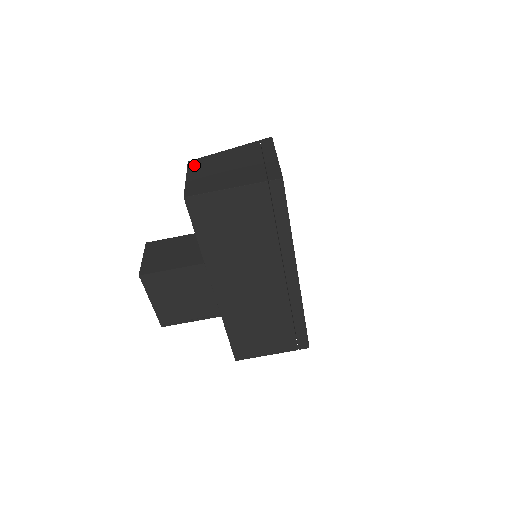
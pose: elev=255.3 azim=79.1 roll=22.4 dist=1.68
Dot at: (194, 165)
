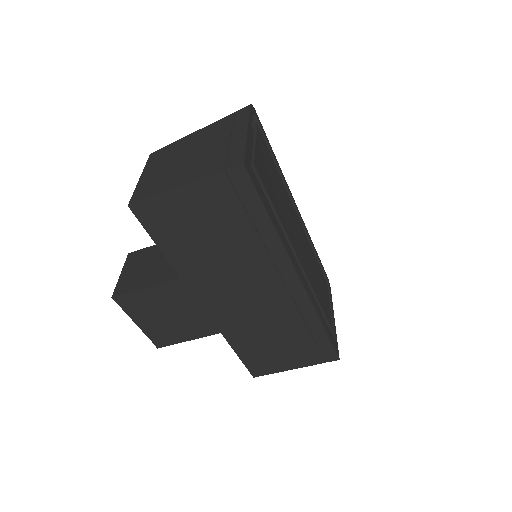
Dot at: (154, 158)
